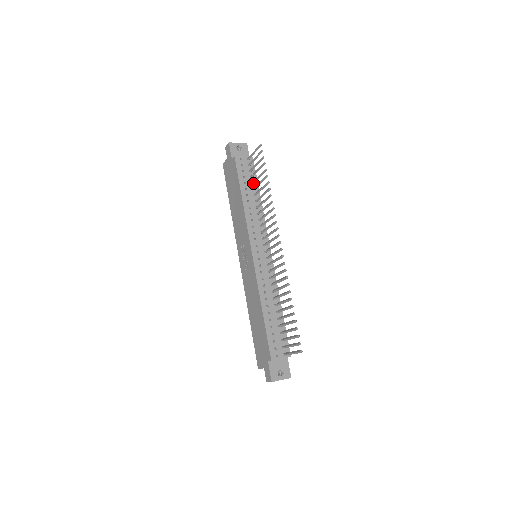
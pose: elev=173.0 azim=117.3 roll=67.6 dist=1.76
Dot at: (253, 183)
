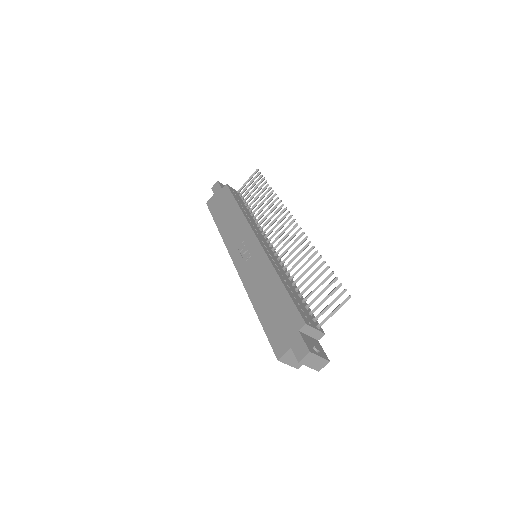
Dot at: (246, 204)
